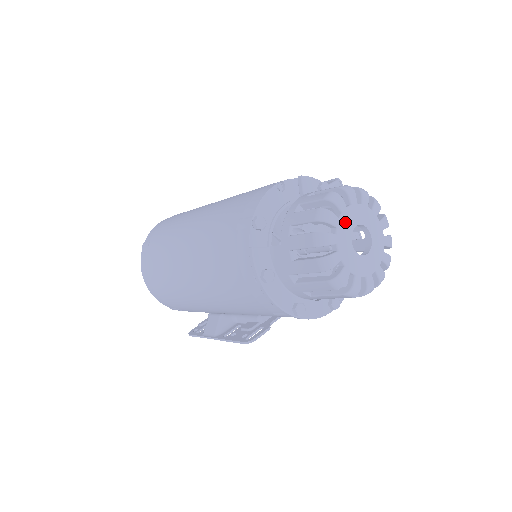
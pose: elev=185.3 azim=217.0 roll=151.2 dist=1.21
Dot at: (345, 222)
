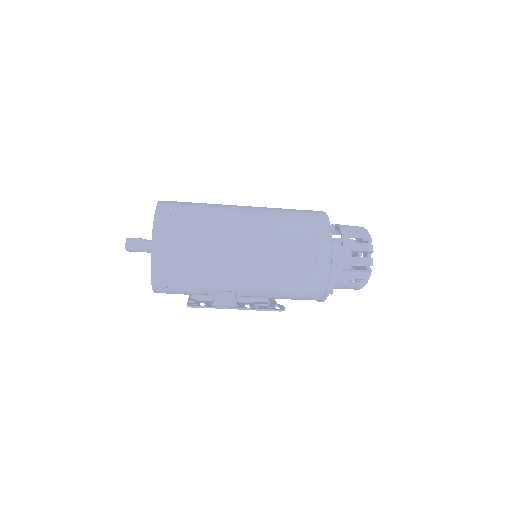
Dot at: occluded
